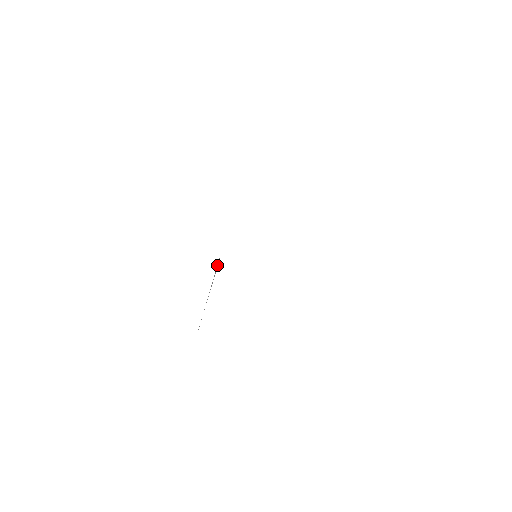
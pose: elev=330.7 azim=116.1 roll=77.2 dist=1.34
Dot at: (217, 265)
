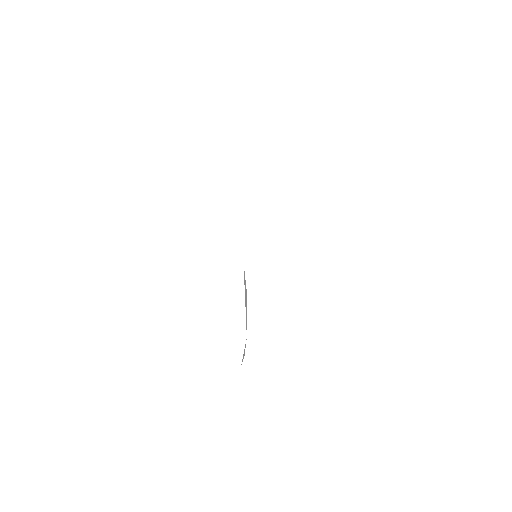
Dot at: (244, 279)
